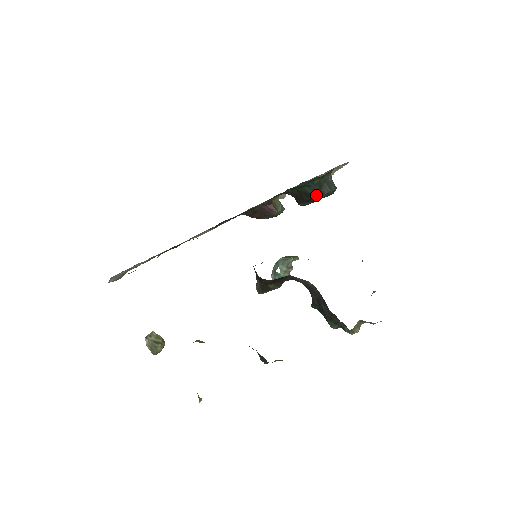
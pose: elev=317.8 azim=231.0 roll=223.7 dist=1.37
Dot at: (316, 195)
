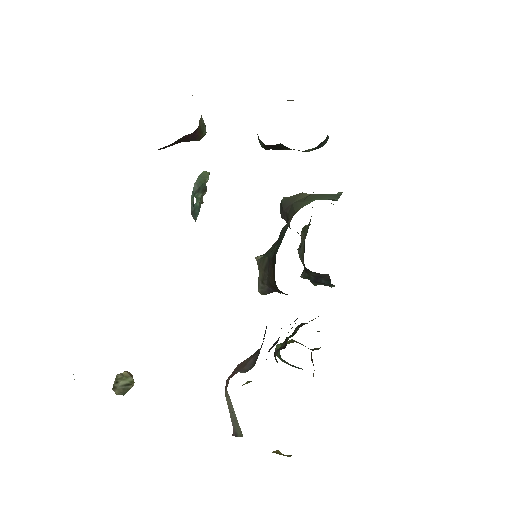
Dot at: (308, 151)
